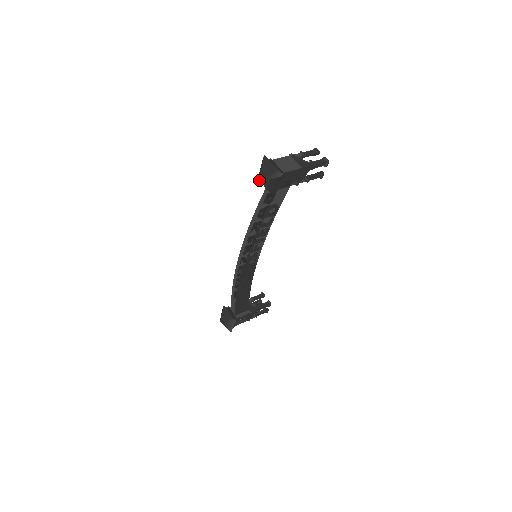
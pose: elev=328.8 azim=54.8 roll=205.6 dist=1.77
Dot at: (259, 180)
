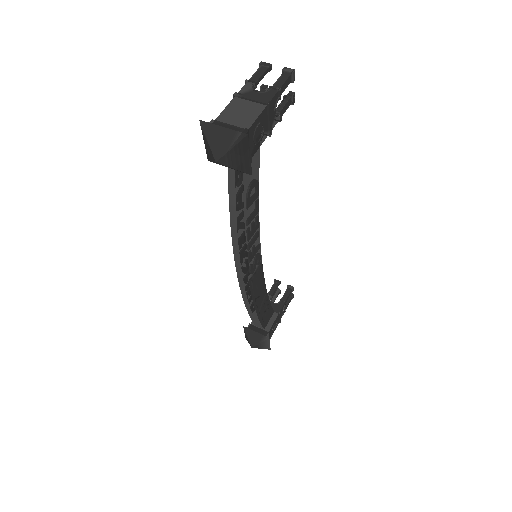
Dot at: (213, 162)
